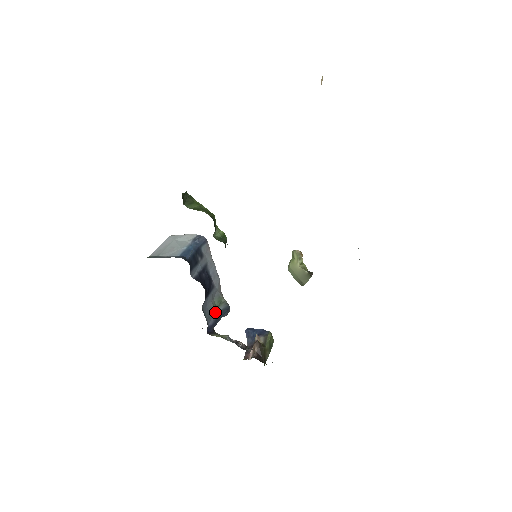
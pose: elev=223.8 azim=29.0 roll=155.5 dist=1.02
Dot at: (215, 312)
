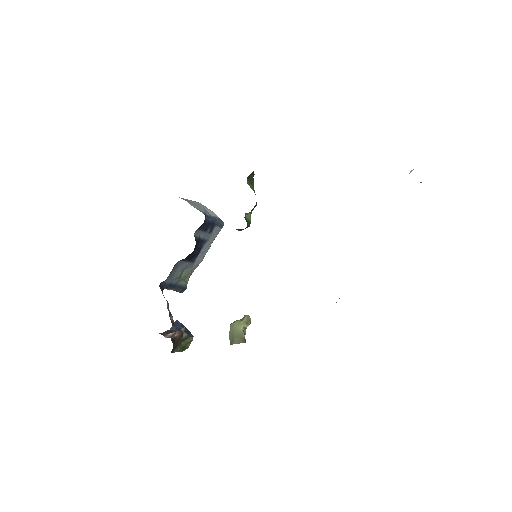
Dot at: (176, 280)
